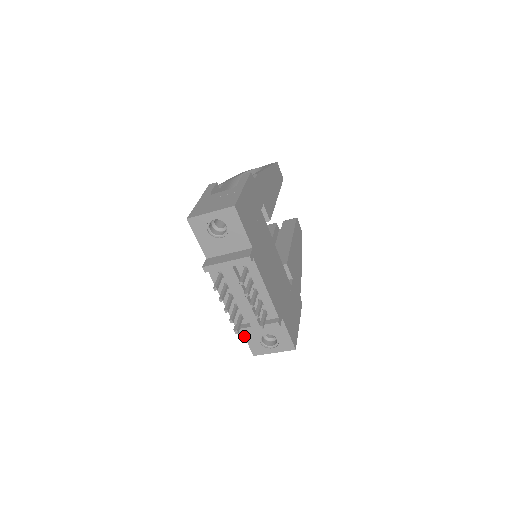
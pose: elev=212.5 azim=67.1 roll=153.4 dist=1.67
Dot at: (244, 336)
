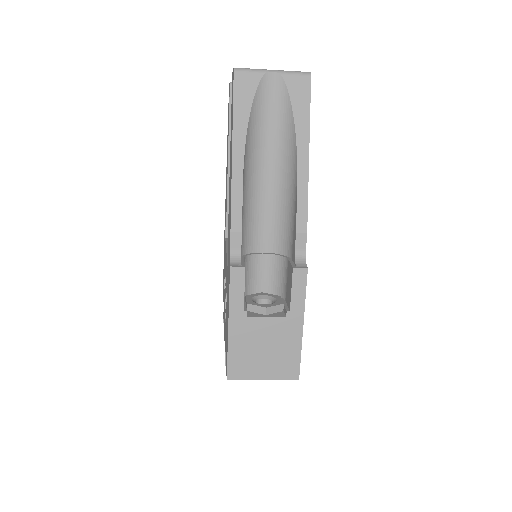
Dot at: (223, 300)
